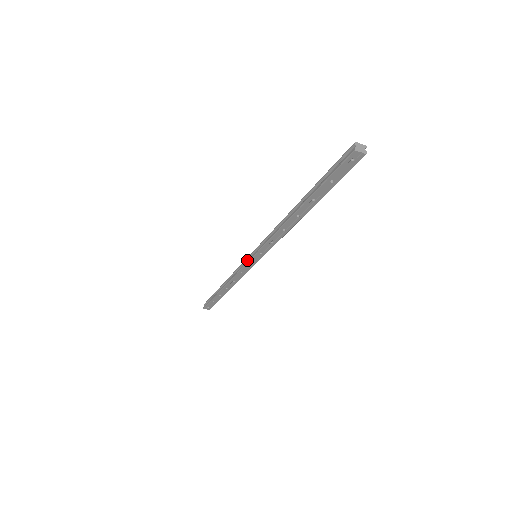
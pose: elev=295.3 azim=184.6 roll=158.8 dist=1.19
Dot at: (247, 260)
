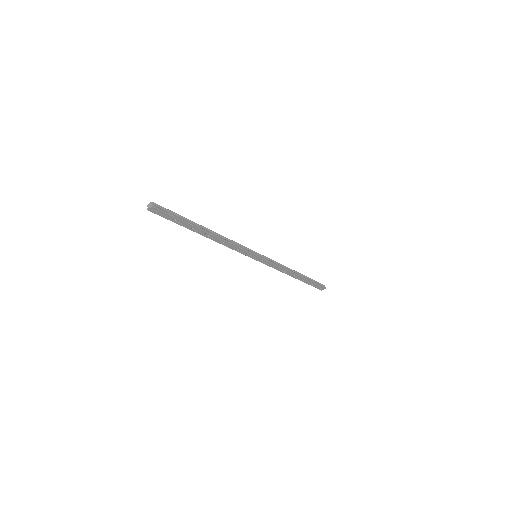
Dot at: (260, 260)
